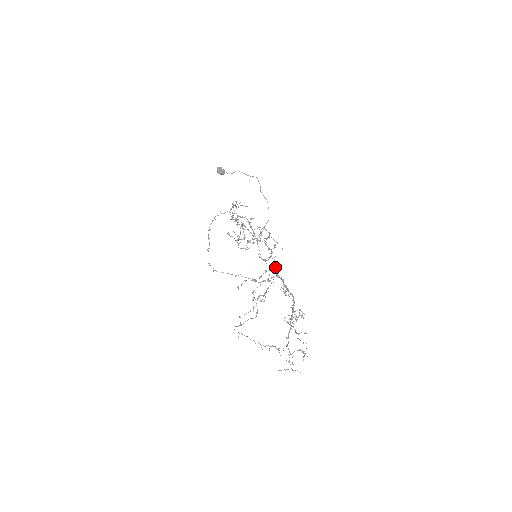
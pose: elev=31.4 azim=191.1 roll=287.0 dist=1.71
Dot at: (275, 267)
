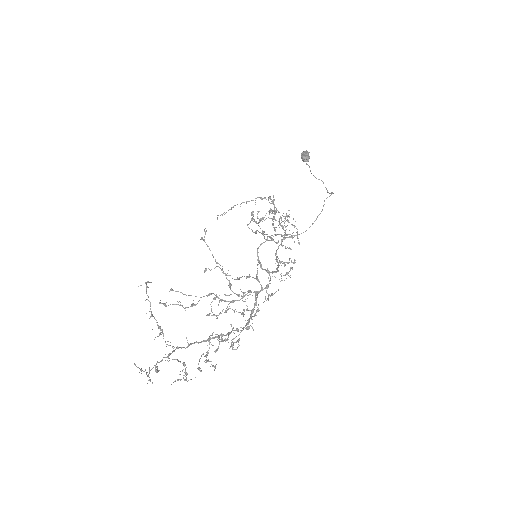
Dot at: (264, 288)
